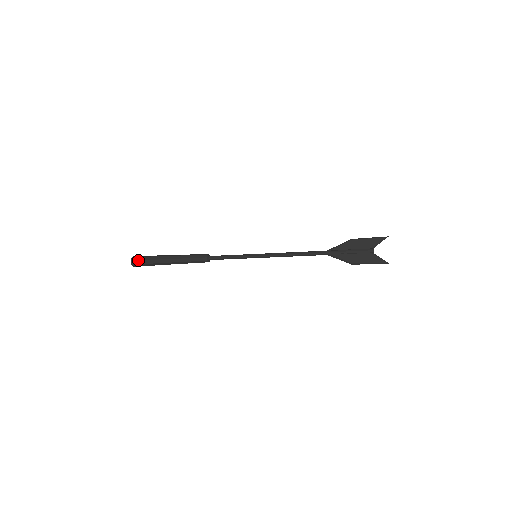
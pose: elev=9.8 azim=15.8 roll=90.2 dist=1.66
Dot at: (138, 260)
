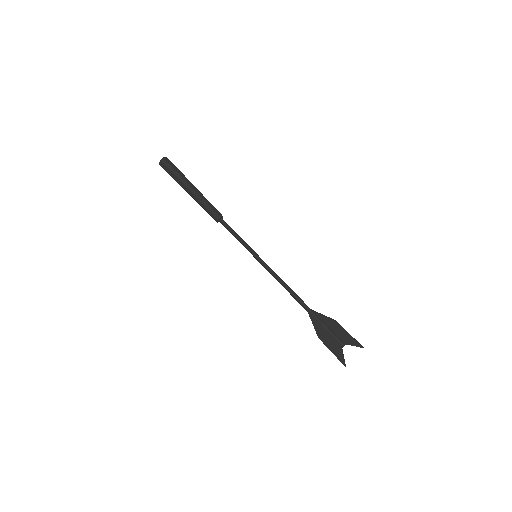
Dot at: (169, 163)
